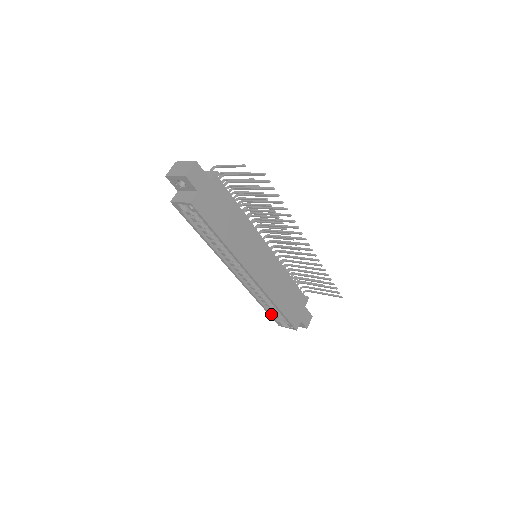
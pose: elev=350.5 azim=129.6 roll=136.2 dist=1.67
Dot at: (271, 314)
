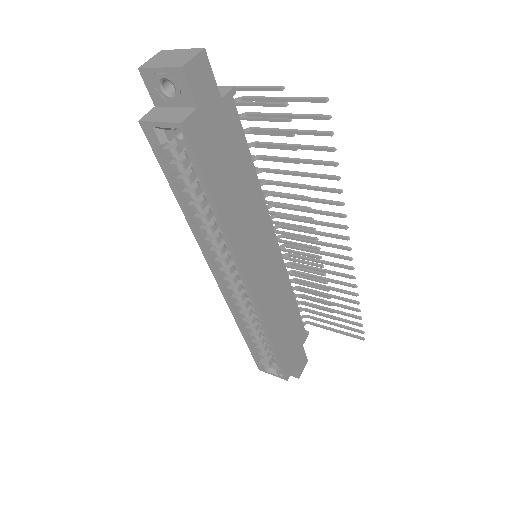
Dot at: (254, 351)
